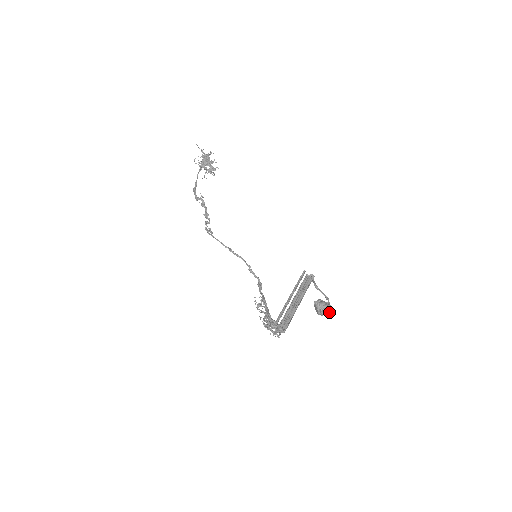
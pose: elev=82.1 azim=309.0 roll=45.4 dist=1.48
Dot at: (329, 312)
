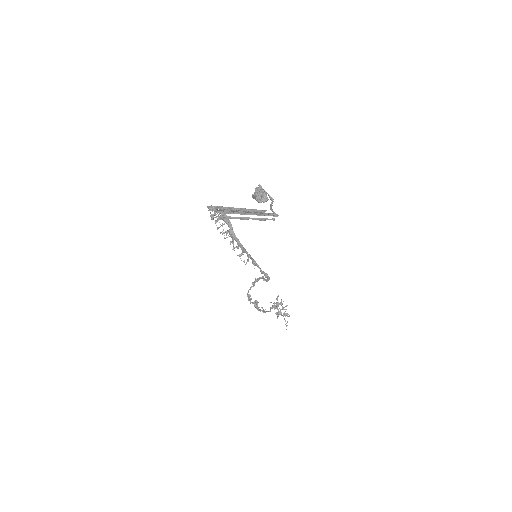
Dot at: (264, 193)
